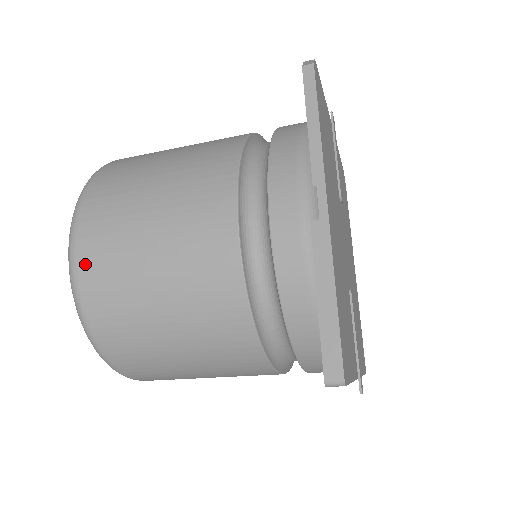
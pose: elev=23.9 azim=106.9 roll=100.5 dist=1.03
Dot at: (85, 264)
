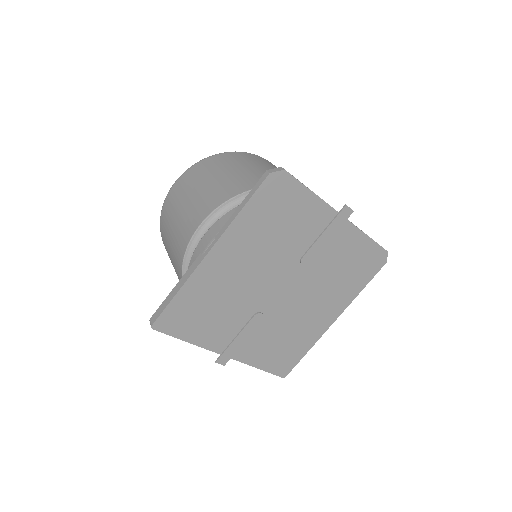
Dot at: (168, 198)
